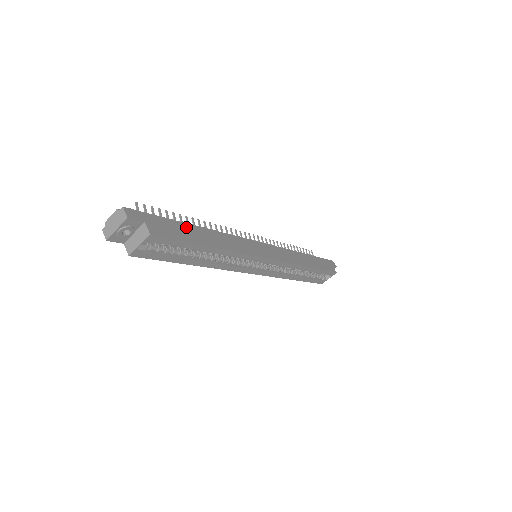
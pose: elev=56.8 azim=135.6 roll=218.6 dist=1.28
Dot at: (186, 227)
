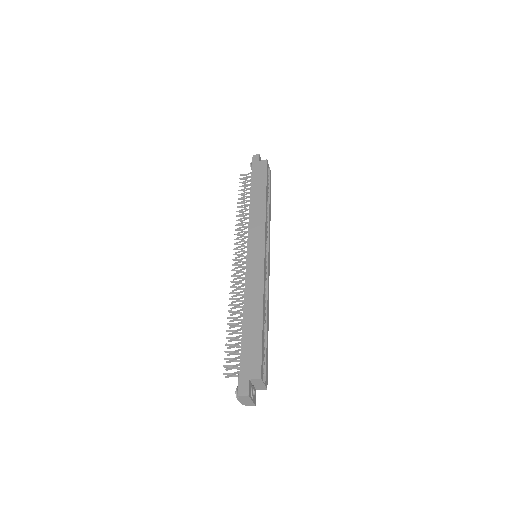
Dot at: (246, 337)
